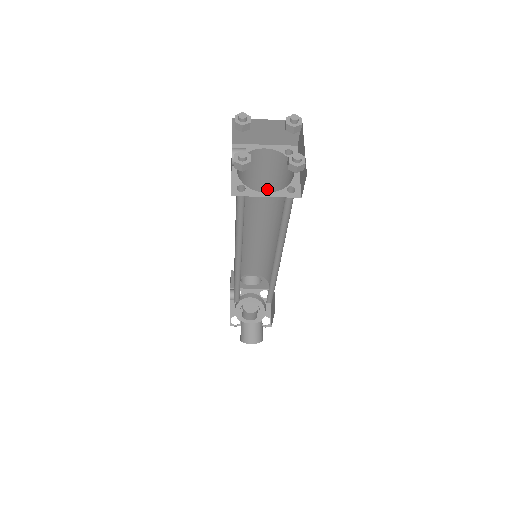
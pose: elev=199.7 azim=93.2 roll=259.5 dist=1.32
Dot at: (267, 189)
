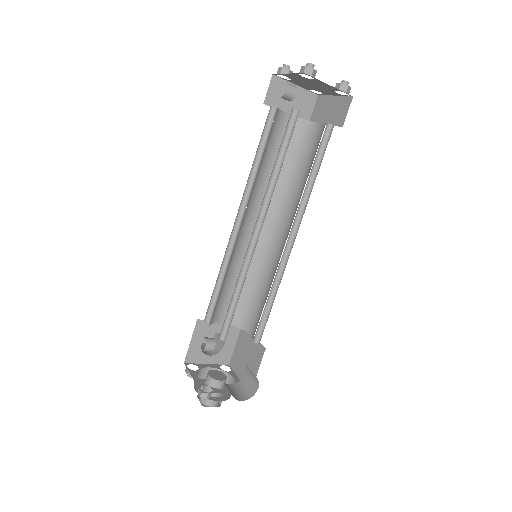
Dot at: occluded
